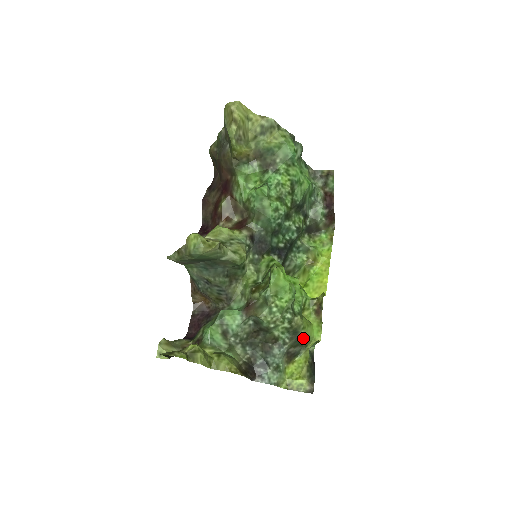
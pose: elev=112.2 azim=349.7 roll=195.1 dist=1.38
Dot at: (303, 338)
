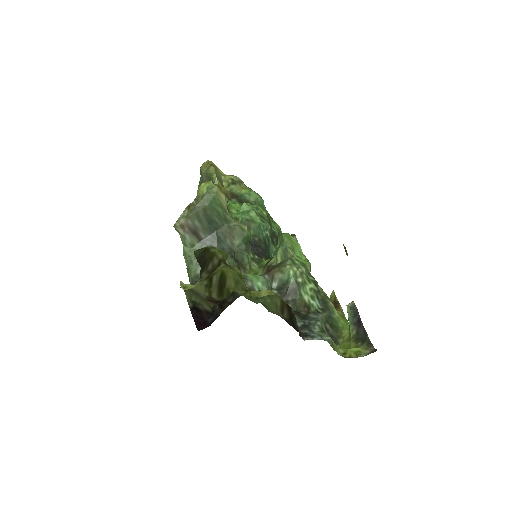
Dot at: (334, 317)
